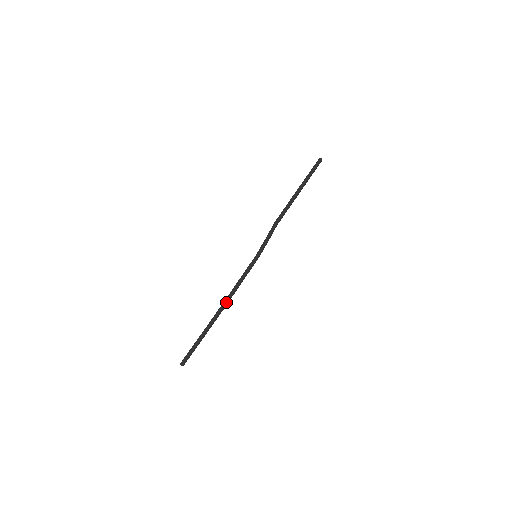
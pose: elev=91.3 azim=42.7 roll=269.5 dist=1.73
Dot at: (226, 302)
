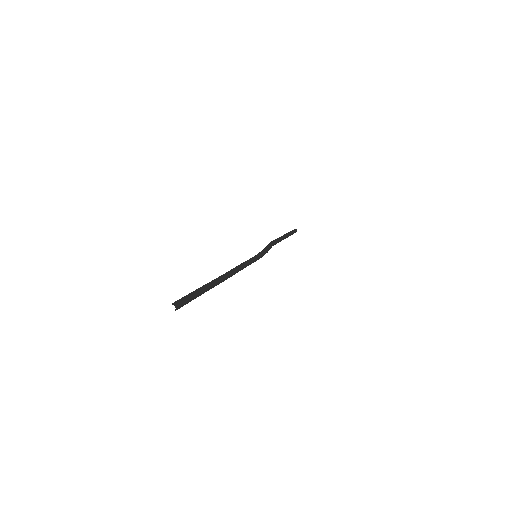
Dot at: (230, 274)
